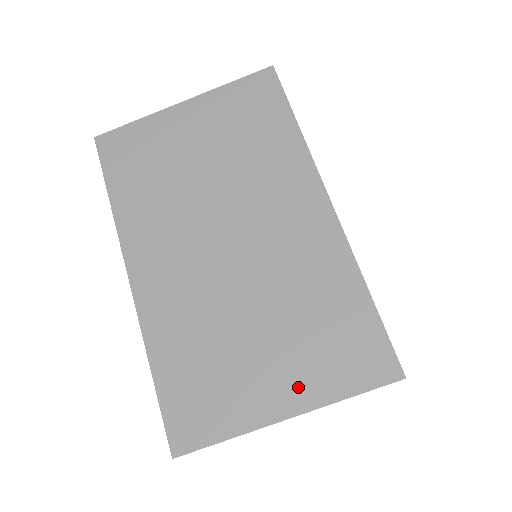
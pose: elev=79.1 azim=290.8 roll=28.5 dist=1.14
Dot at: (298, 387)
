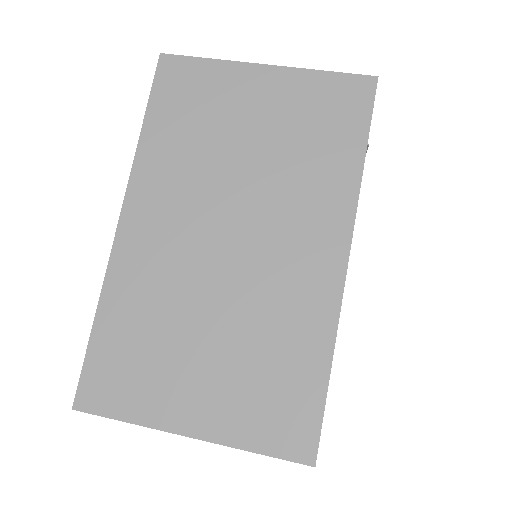
Dot at: (214, 415)
